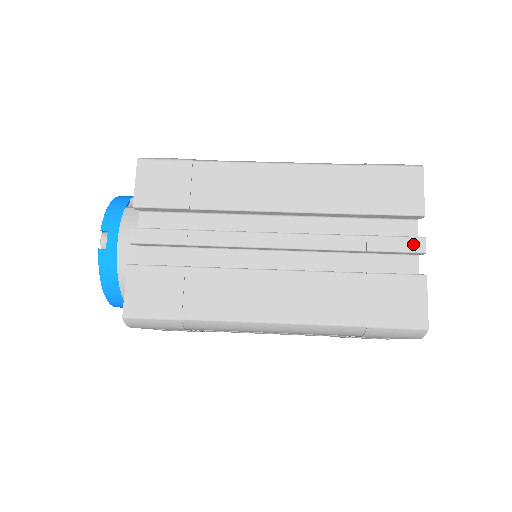
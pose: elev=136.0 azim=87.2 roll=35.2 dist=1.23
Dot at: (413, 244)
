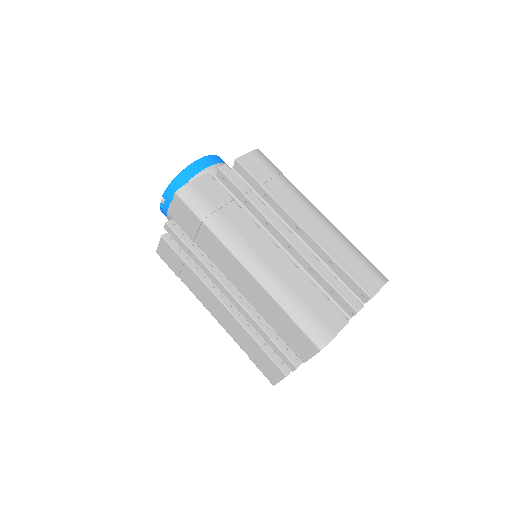
Dot at: (289, 364)
